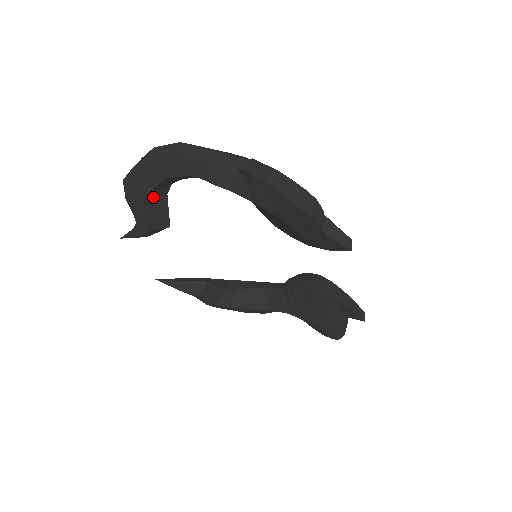
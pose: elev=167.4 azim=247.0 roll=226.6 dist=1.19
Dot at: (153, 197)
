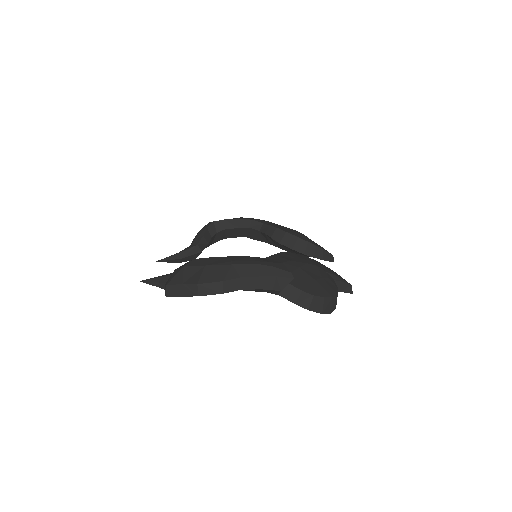
Dot at: occluded
